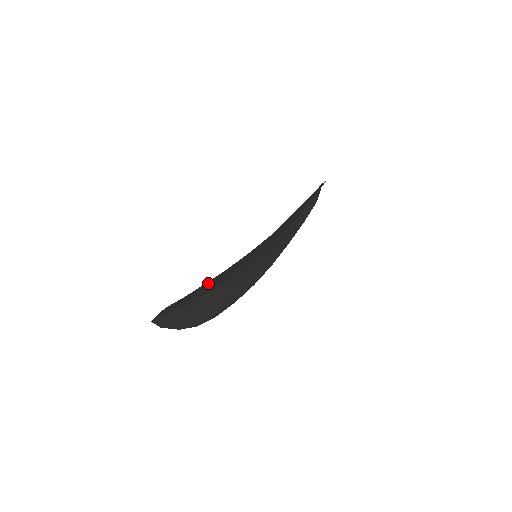
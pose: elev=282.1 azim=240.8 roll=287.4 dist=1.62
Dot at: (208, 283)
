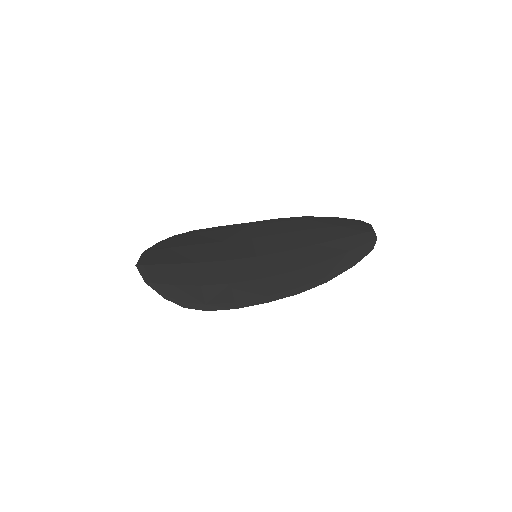
Dot at: (189, 306)
